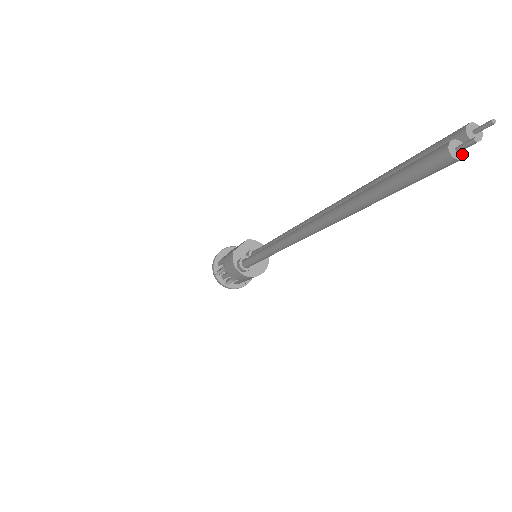
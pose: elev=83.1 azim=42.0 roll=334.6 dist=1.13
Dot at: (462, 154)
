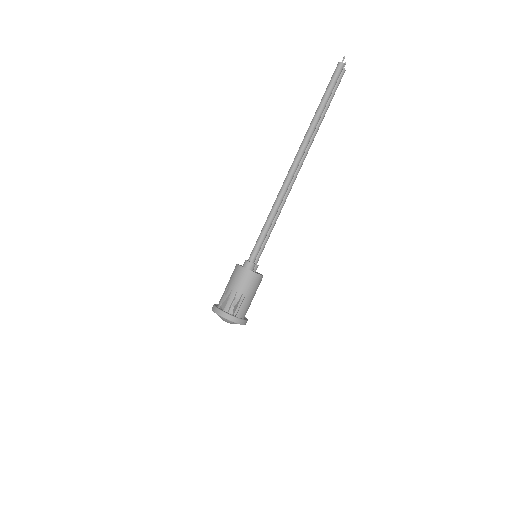
Dot at: (343, 64)
